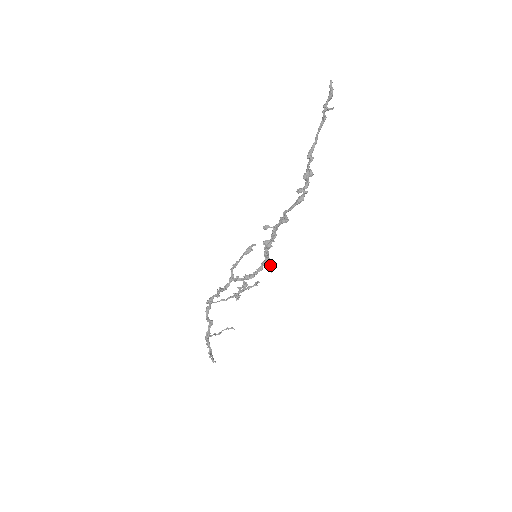
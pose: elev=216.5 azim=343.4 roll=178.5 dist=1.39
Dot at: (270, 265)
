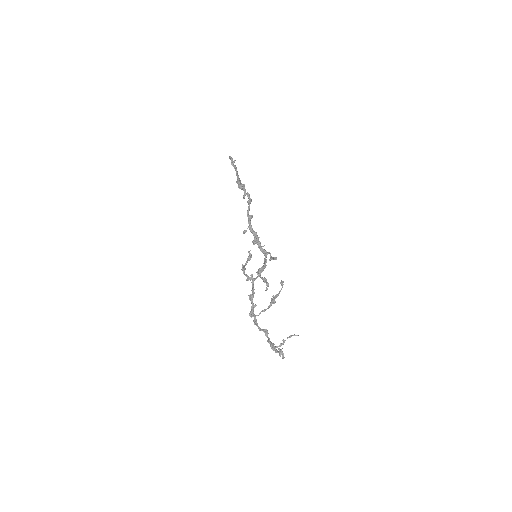
Dot at: (273, 257)
